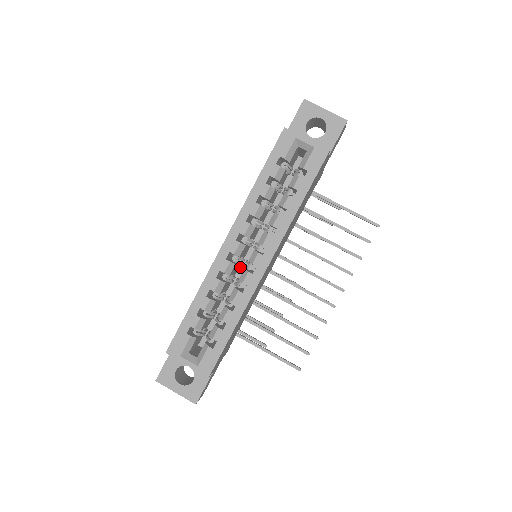
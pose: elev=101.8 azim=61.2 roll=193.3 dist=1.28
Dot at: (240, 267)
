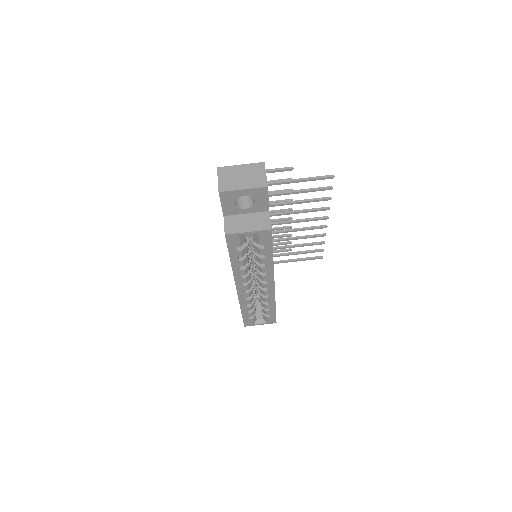
Dot at: occluded
